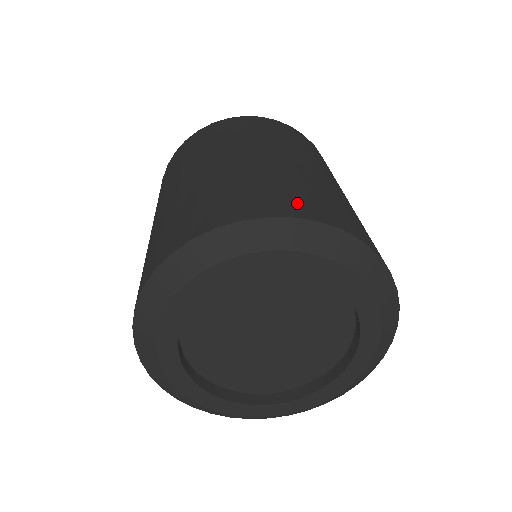
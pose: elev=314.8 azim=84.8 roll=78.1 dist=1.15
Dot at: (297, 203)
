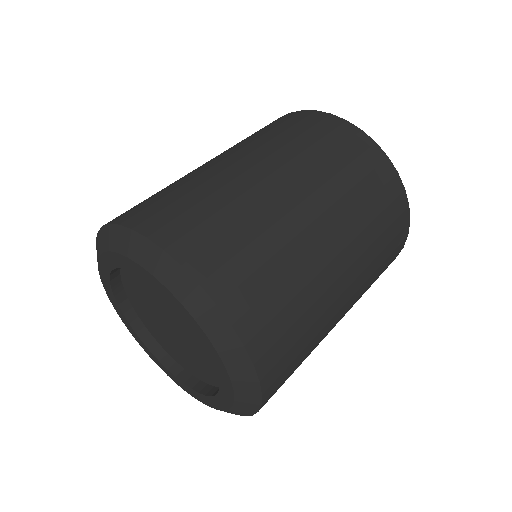
Dot at: (210, 252)
